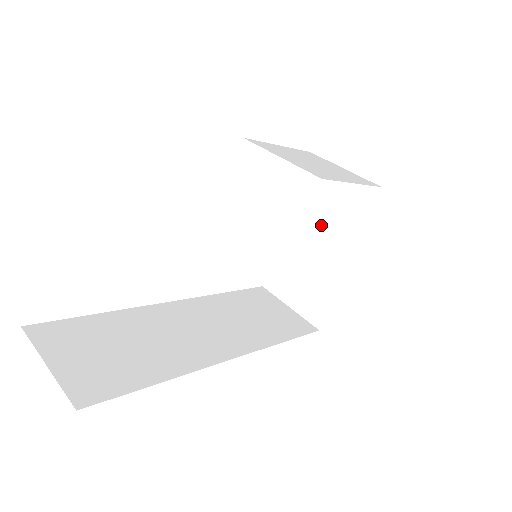
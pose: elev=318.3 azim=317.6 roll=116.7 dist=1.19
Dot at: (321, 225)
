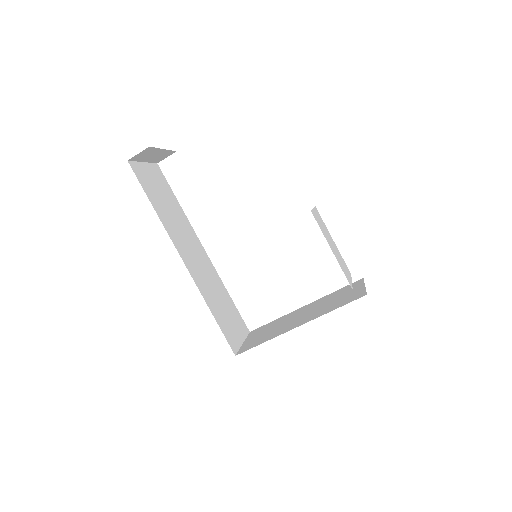
Dot at: (311, 310)
